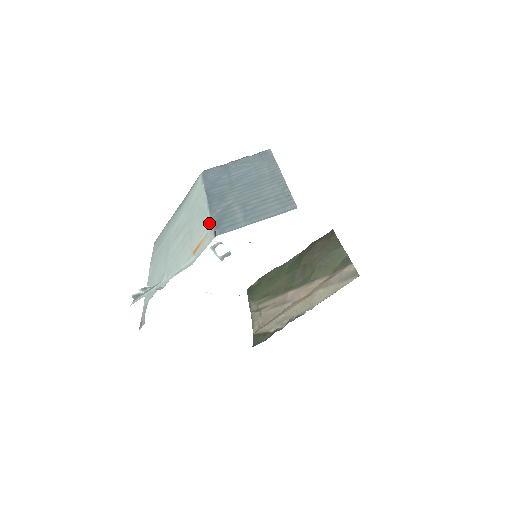
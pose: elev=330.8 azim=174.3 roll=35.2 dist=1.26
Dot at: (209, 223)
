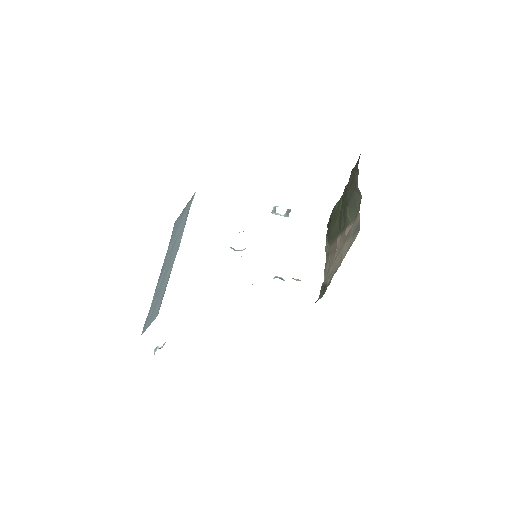
Dot at: occluded
